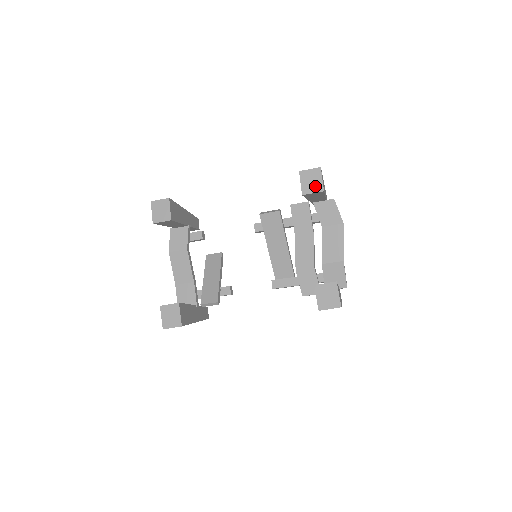
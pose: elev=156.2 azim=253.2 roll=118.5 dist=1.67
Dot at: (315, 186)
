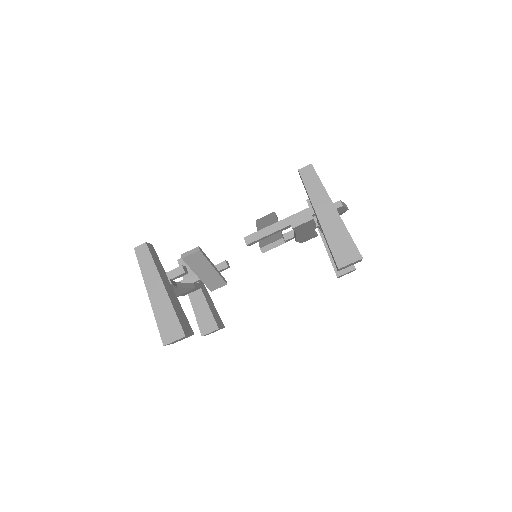
Dot at: occluded
